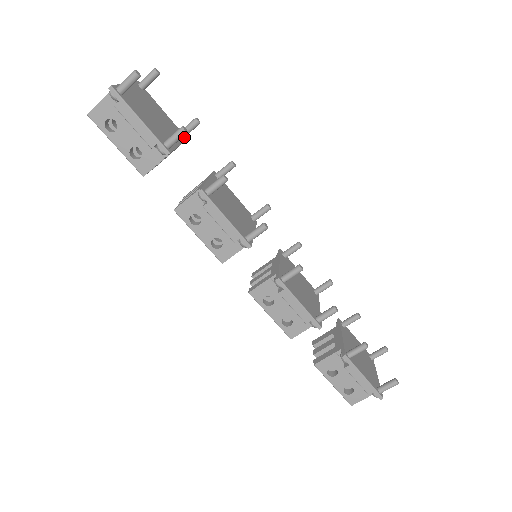
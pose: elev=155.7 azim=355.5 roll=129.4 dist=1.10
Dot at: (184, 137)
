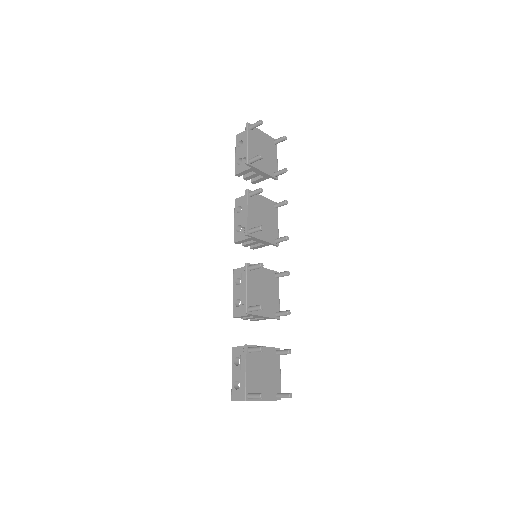
Dot at: (275, 176)
